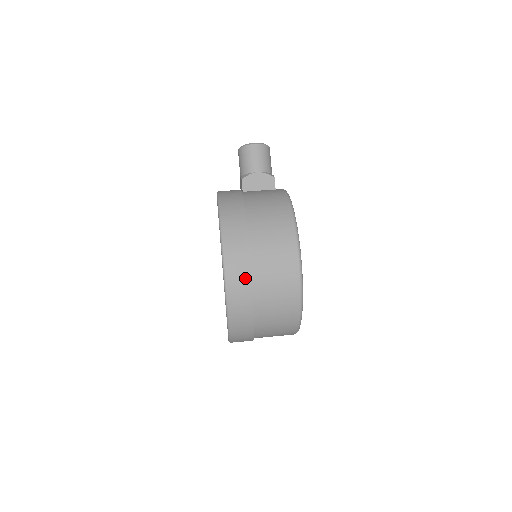
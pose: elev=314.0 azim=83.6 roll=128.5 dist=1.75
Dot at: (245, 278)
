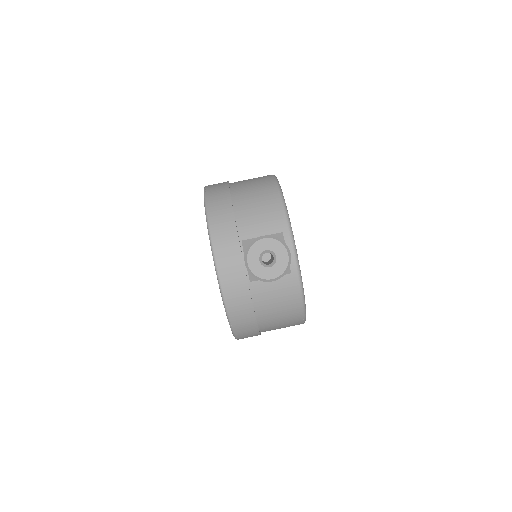
Dot at: occluded
